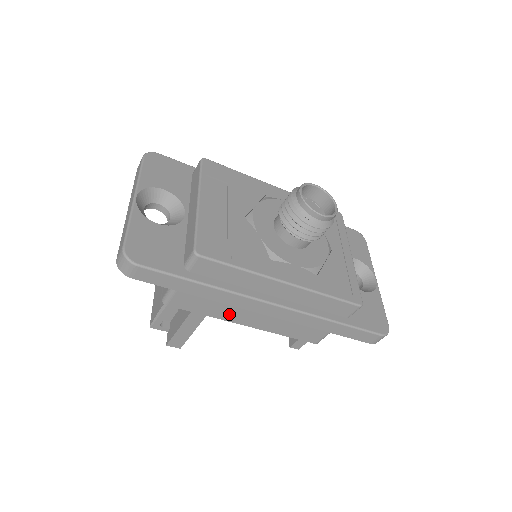
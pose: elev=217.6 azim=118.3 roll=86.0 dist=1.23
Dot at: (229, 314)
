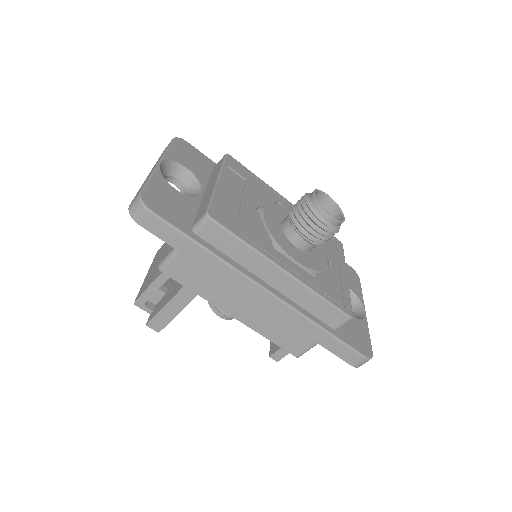
Dot at: (220, 298)
